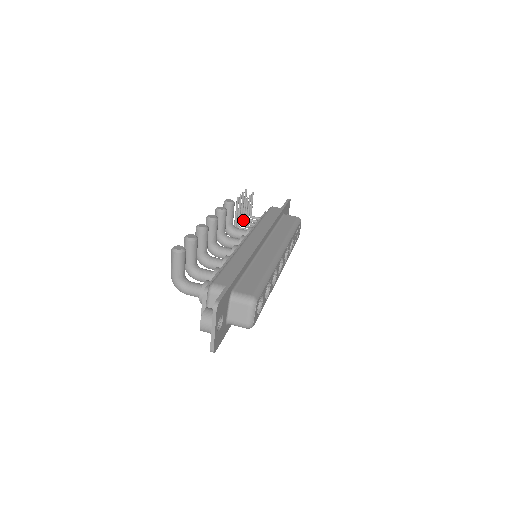
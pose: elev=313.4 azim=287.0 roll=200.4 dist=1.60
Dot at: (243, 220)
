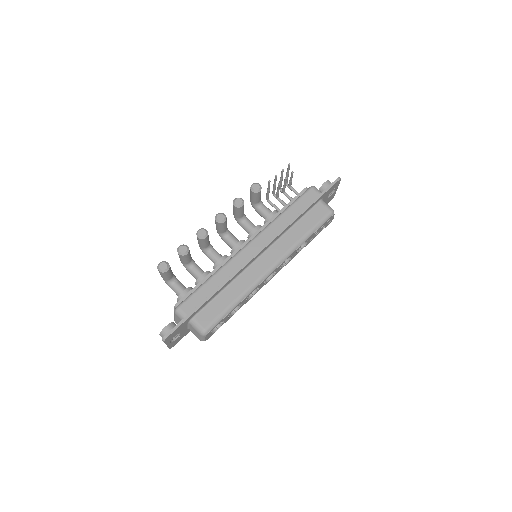
Dot at: occluded
